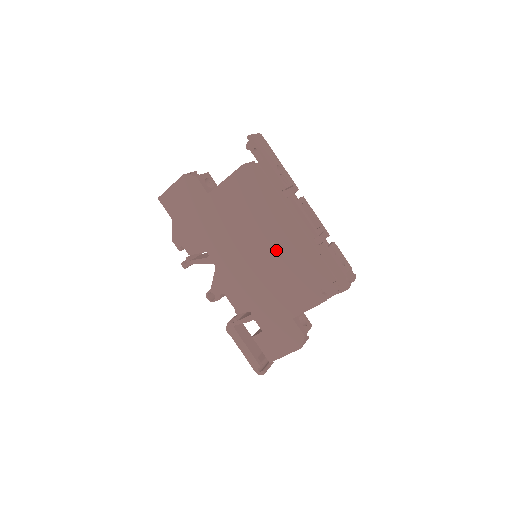
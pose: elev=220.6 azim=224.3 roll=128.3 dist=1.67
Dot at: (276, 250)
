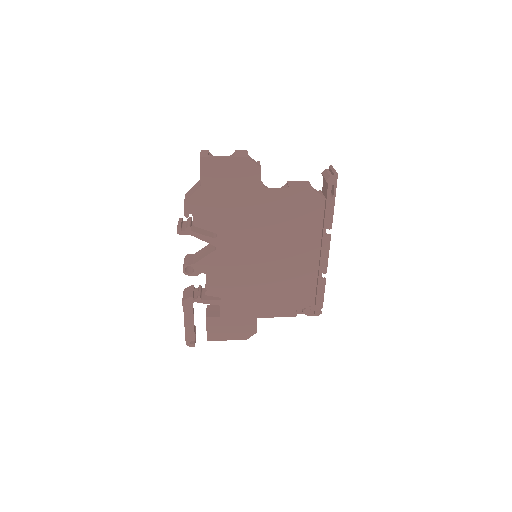
Dot at: (286, 266)
